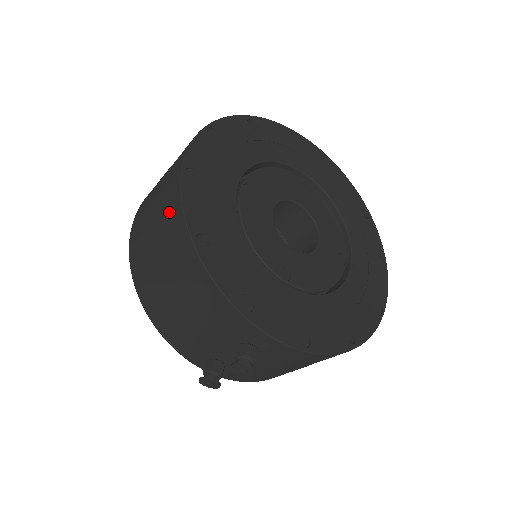
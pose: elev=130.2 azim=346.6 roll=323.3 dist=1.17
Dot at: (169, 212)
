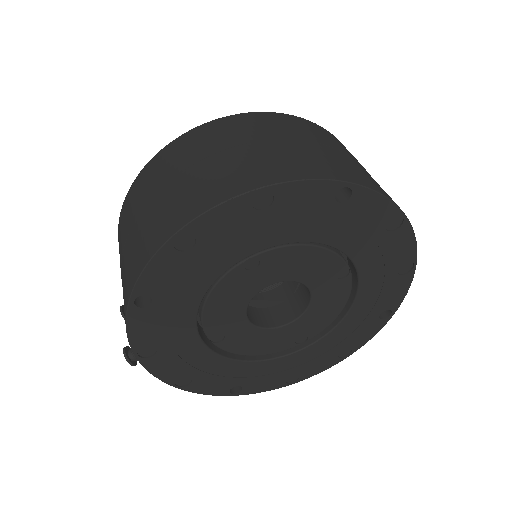
Dot at: (144, 244)
